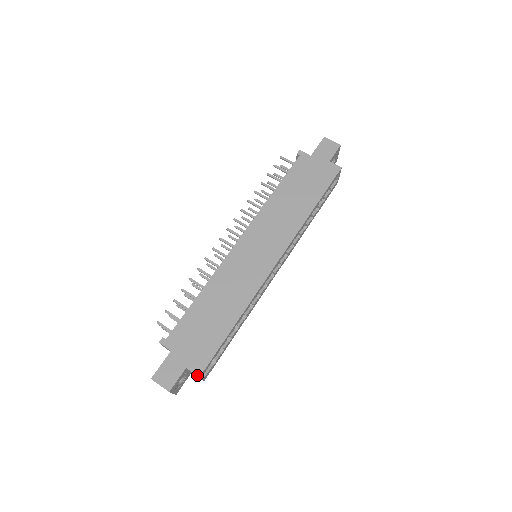
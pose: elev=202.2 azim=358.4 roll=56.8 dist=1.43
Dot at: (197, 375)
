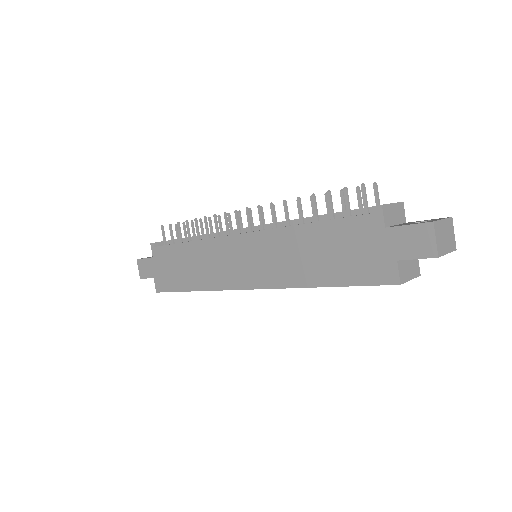
Dot at: (156, 290)
